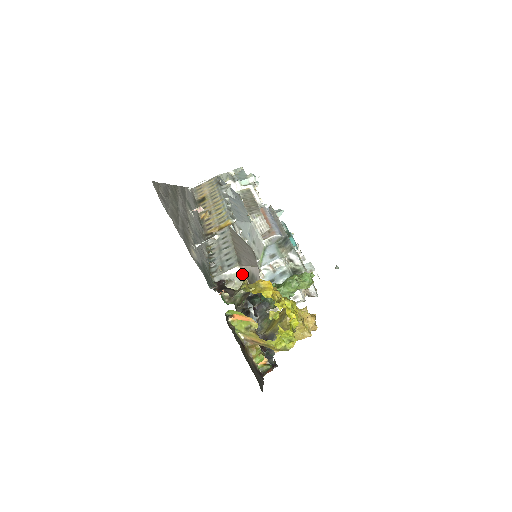
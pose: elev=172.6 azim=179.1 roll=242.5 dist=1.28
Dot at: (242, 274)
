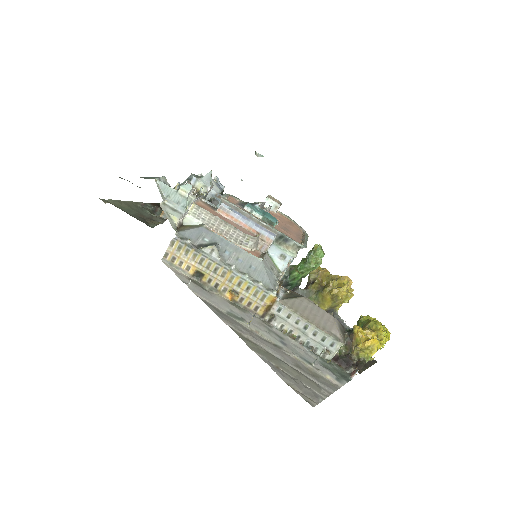
Dot at: (343, 342)
